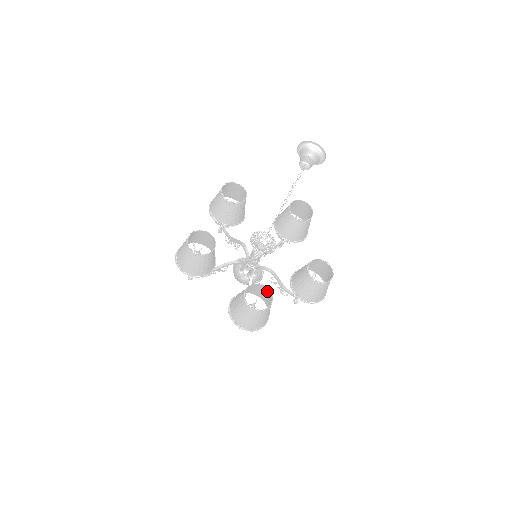
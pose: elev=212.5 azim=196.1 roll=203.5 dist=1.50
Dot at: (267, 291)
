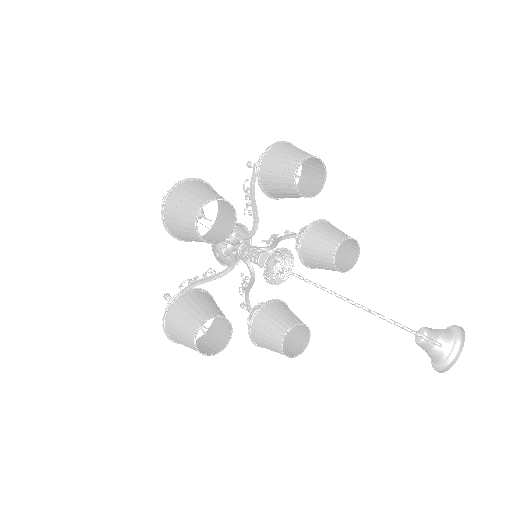
Dot at: (228, 329)
